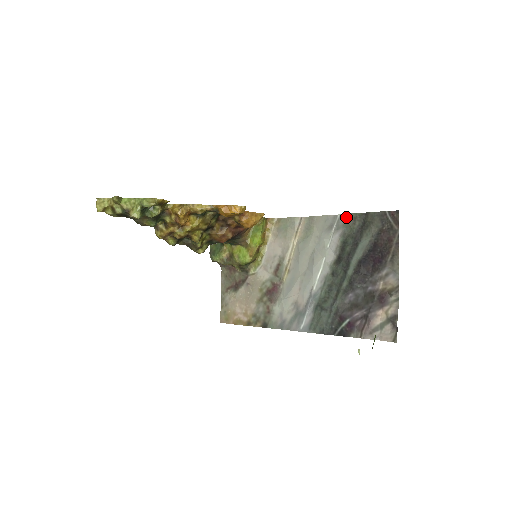
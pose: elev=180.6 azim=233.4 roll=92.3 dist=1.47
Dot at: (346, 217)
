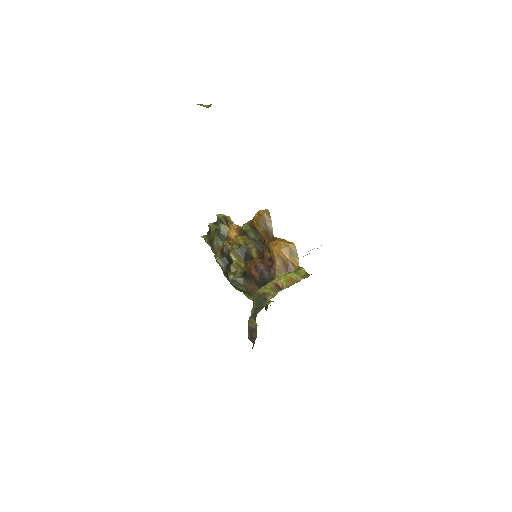
Dot at: occluded
